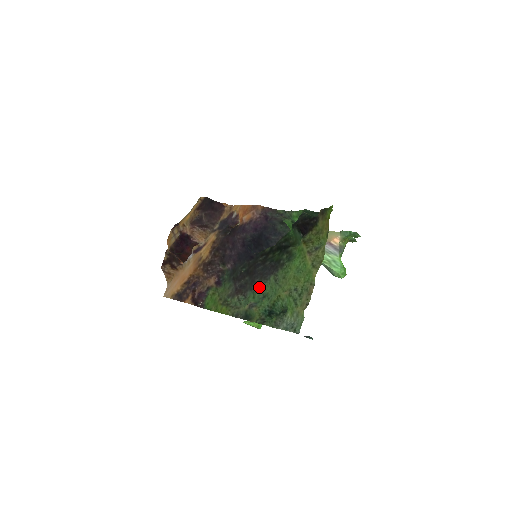
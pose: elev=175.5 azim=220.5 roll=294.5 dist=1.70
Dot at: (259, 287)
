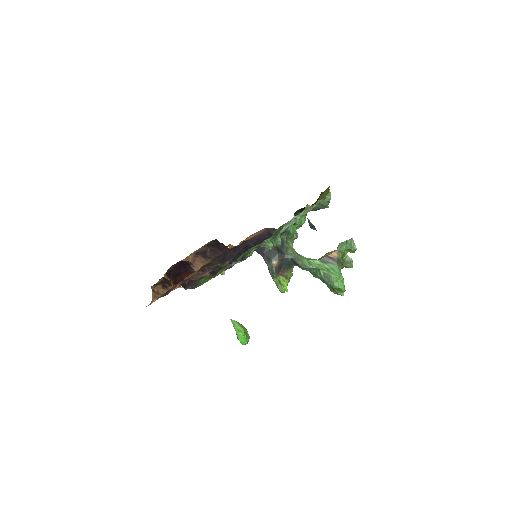
Dot at: occluded
